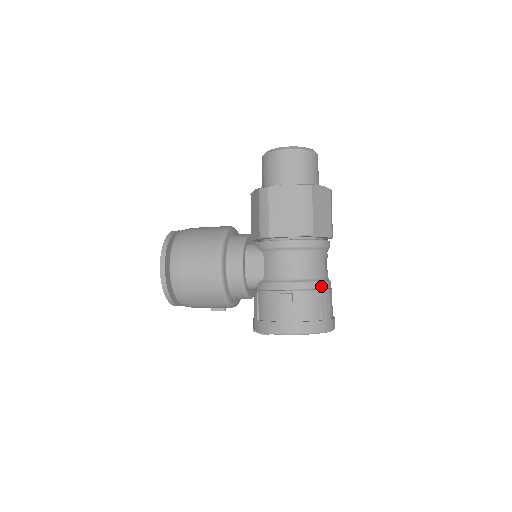
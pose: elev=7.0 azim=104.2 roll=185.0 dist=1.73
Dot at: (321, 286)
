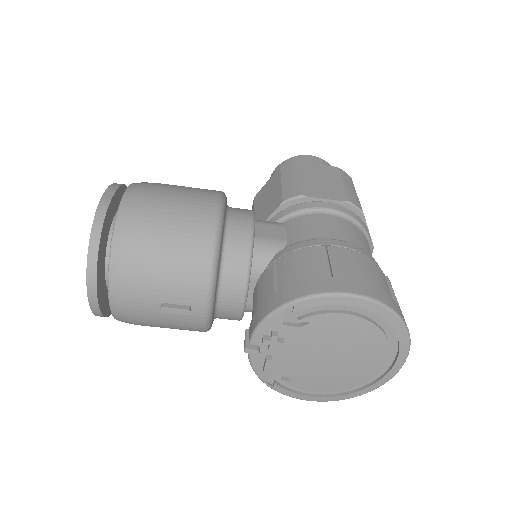
Dot at: occluded
